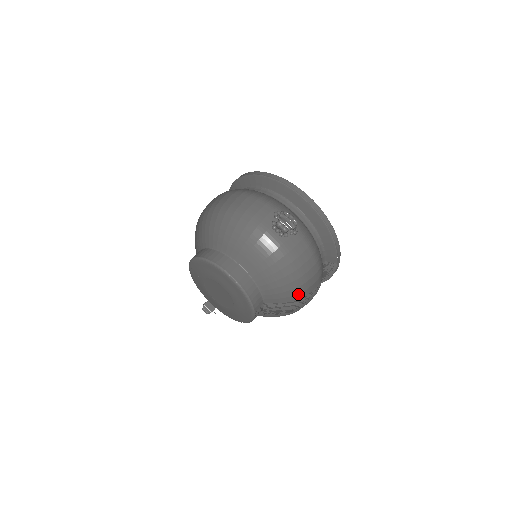
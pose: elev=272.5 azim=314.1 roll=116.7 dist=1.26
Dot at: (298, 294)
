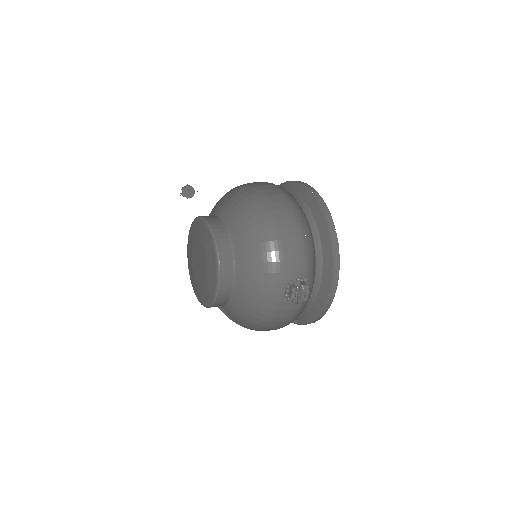
Dot at: (250, 328)
